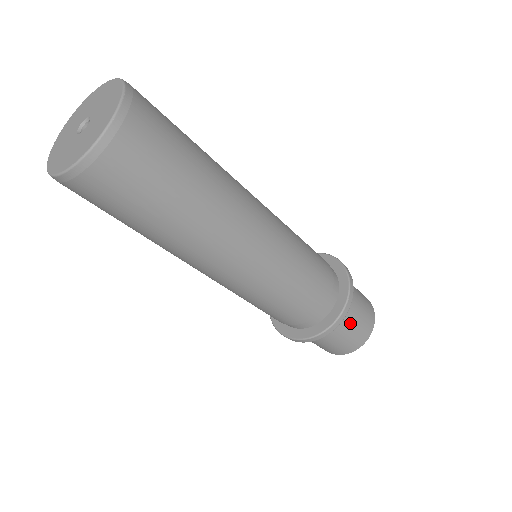
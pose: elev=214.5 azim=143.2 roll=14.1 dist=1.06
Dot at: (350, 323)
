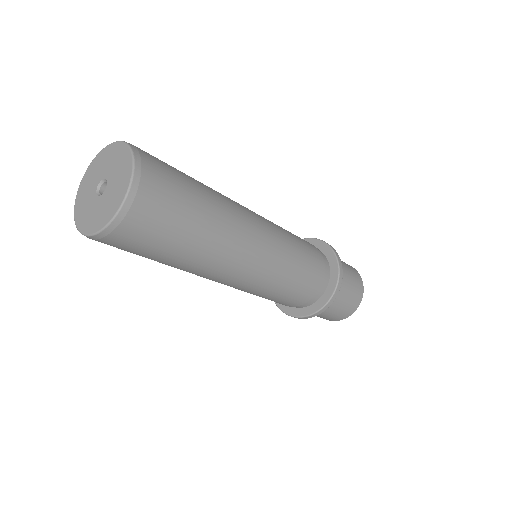
Dot at: (346, 273)
